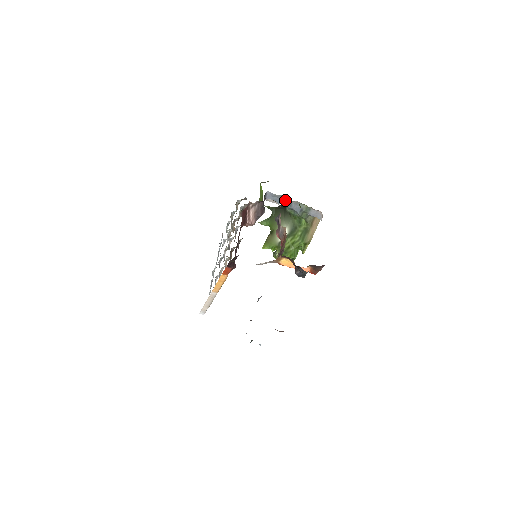
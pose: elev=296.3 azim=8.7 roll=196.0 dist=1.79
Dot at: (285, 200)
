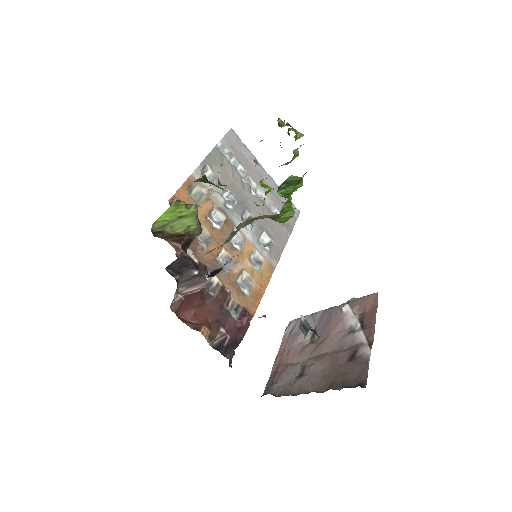
Dot at: occluded
